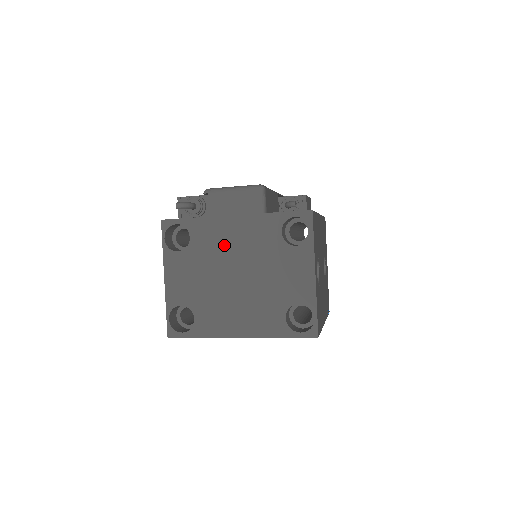
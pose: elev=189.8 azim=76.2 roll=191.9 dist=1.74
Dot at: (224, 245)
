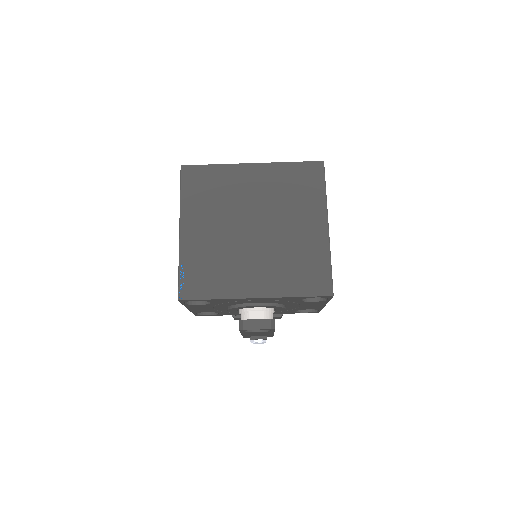
Dot at: occluded
